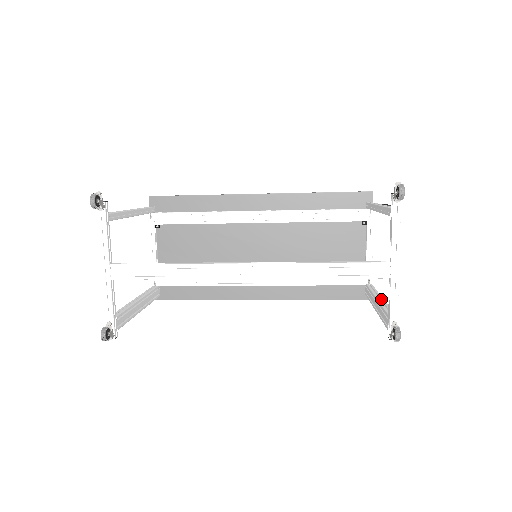
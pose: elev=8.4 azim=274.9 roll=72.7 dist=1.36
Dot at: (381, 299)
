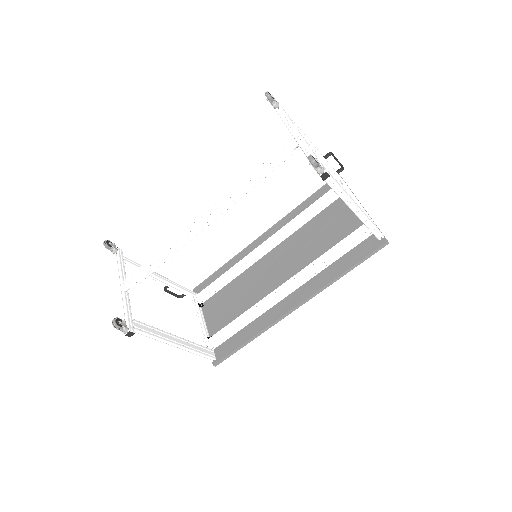
Dot at: occluded
